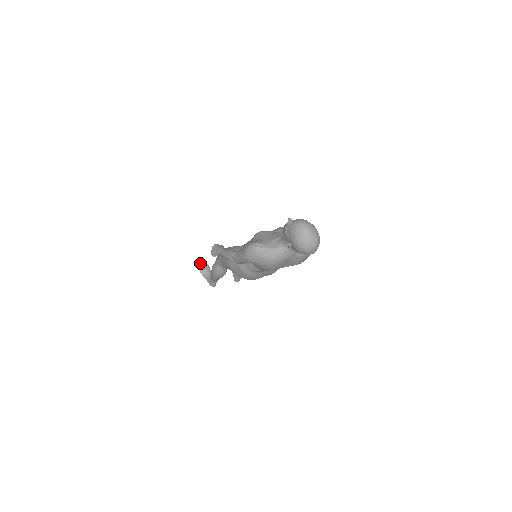
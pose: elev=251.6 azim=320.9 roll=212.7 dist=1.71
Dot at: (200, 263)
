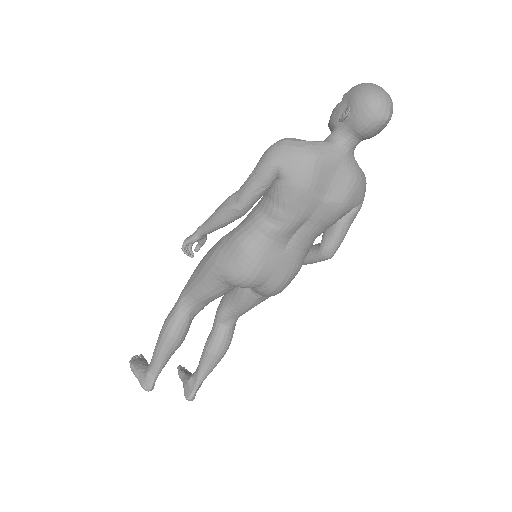
Dot at: occluded
